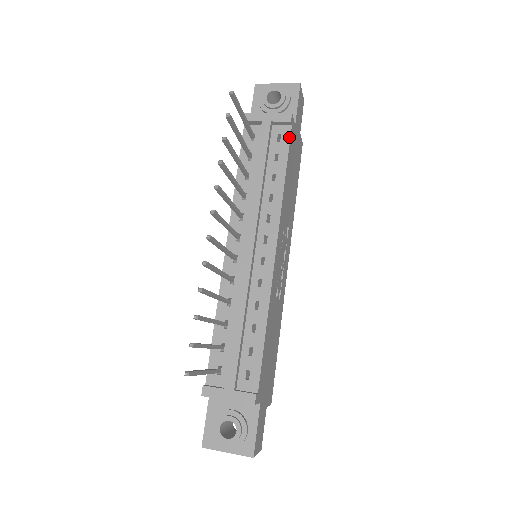
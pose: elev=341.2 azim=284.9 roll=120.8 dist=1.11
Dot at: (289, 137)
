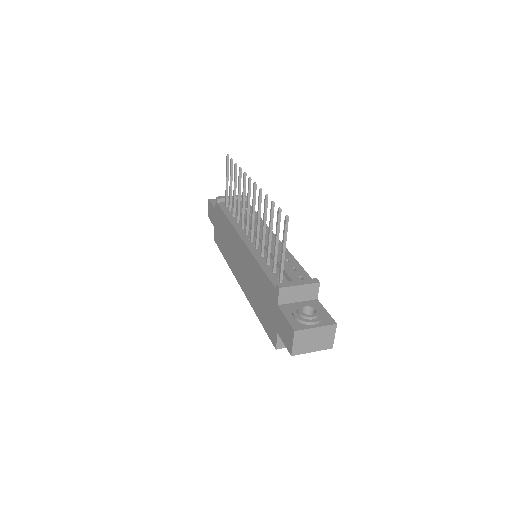
Dot at: occluded
